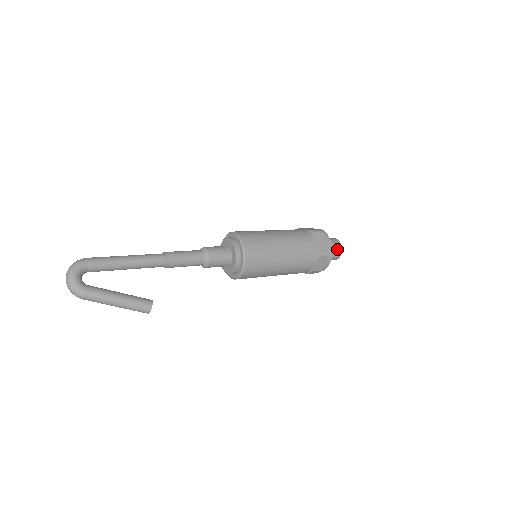
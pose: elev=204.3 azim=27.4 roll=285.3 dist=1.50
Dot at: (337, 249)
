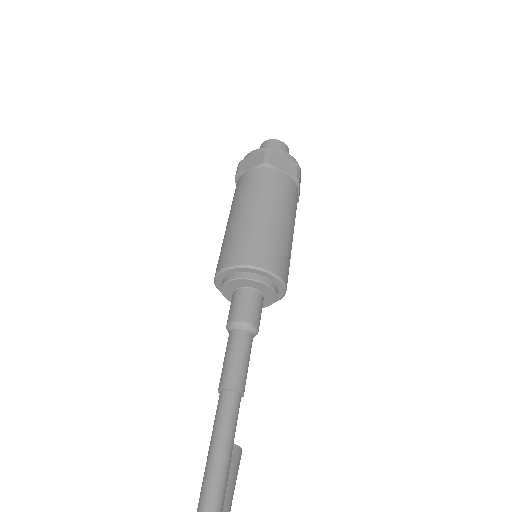
Dot at: occluded
